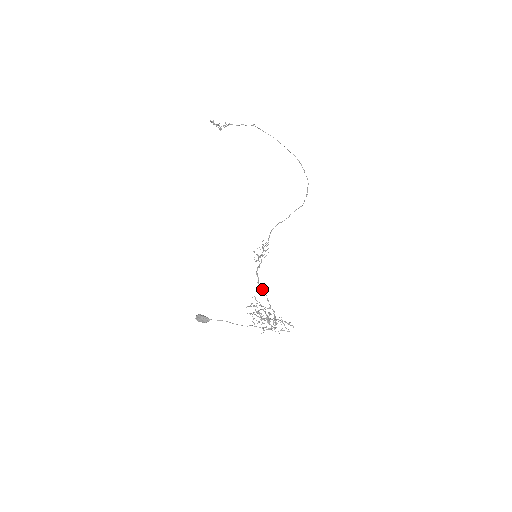
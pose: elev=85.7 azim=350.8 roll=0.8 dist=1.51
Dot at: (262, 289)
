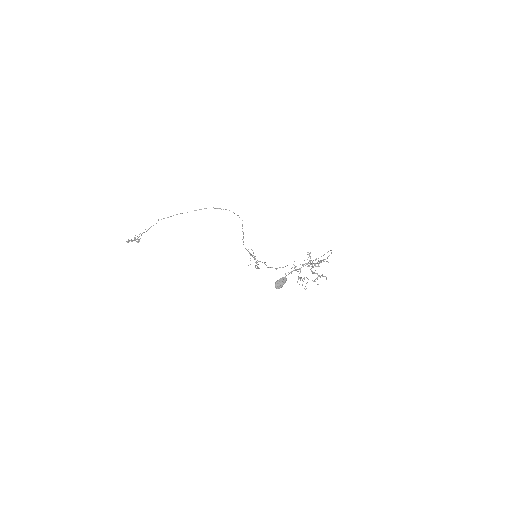
Dot at: occluded
